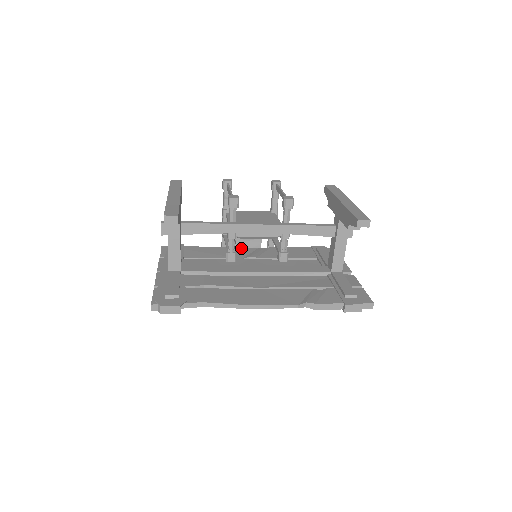
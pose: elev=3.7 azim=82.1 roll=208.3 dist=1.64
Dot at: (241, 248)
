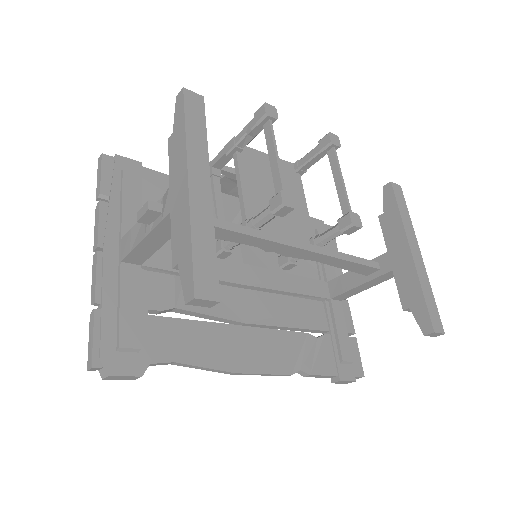
Dot at: (225, 196)
